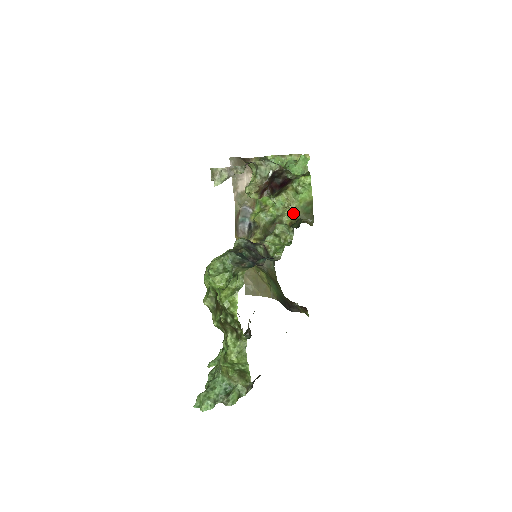
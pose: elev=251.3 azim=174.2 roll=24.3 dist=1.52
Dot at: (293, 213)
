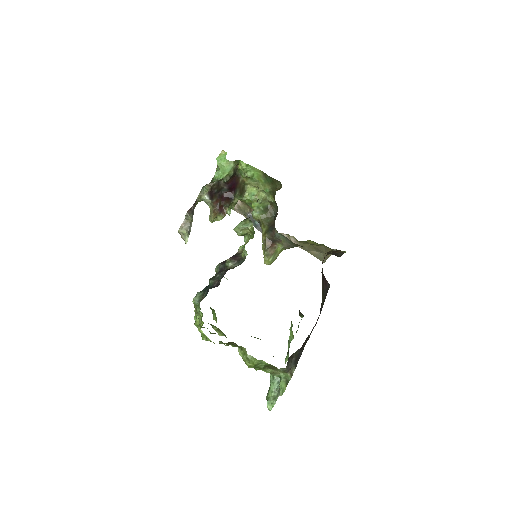
Dot at: (266, 192)
